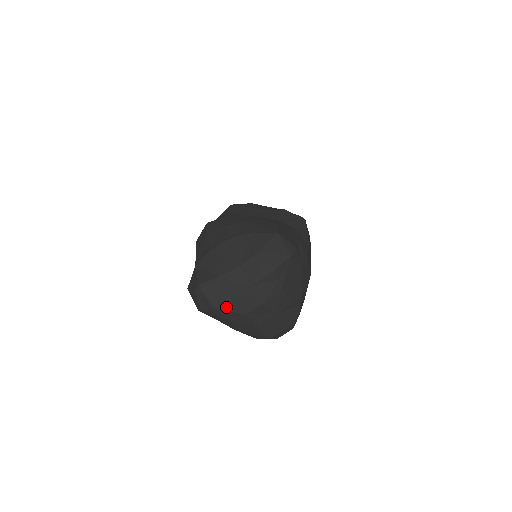
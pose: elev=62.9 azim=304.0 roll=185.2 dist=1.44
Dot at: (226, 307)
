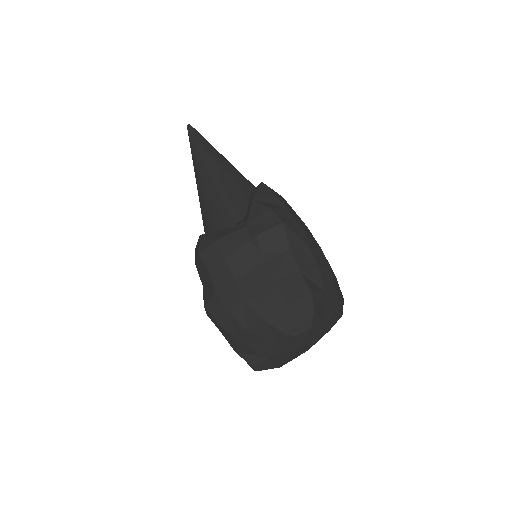
Dot at: (289, 361)
